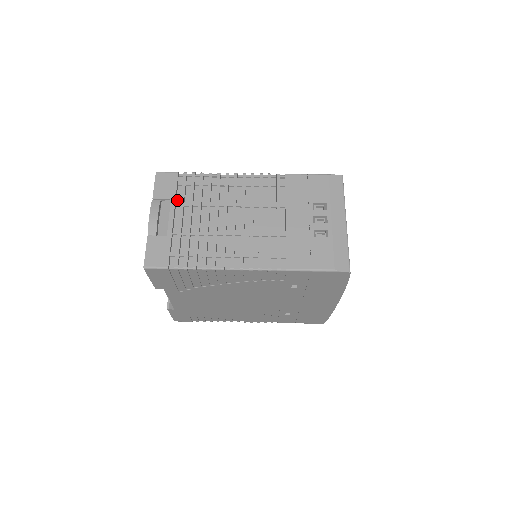
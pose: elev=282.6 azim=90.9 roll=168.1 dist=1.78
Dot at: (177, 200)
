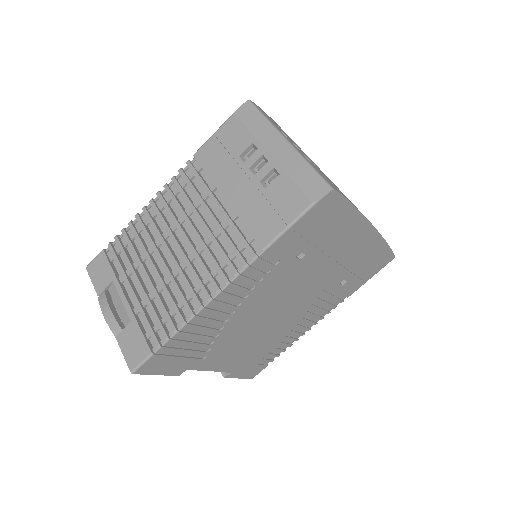
Dot at: (120, 276)
